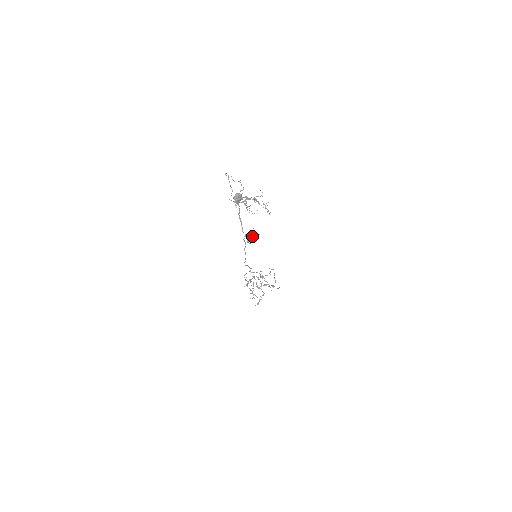
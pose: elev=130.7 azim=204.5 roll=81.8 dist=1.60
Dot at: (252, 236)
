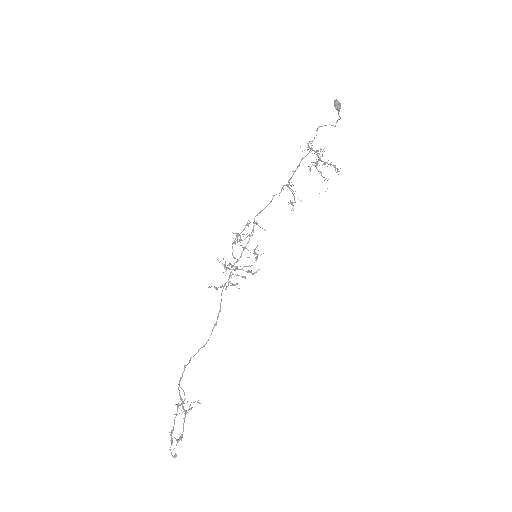
Dot at: (293, 194)
